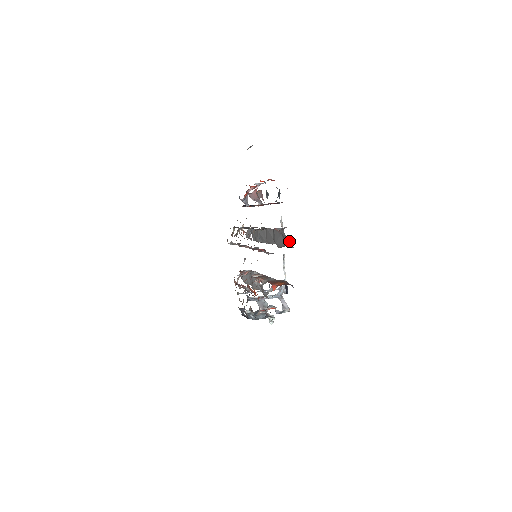
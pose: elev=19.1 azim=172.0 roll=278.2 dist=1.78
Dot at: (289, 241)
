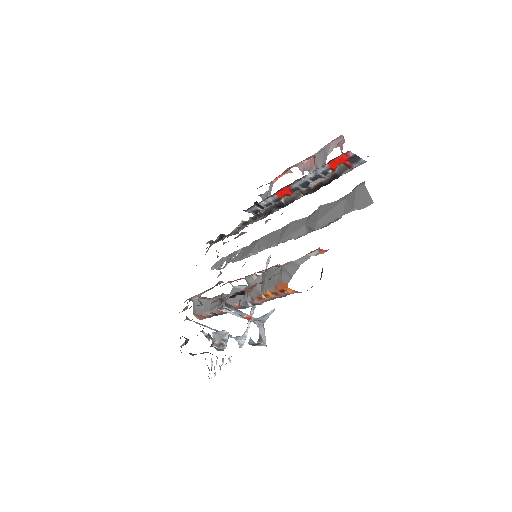
Dot at: (369, 195)
